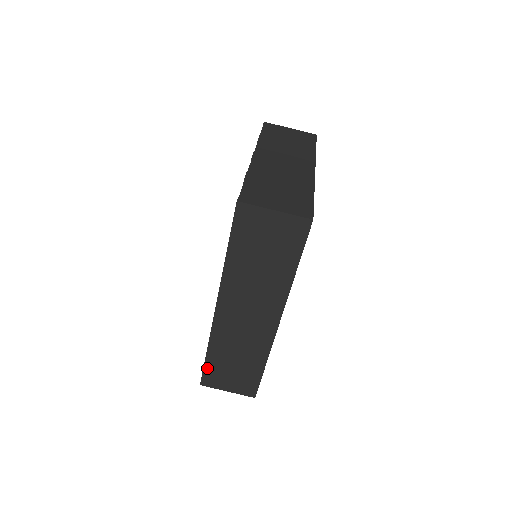
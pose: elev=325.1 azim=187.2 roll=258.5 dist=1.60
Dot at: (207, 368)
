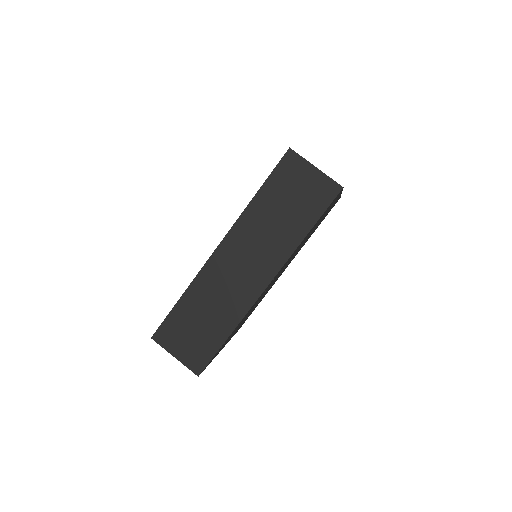
Dot at: (170, 318)
